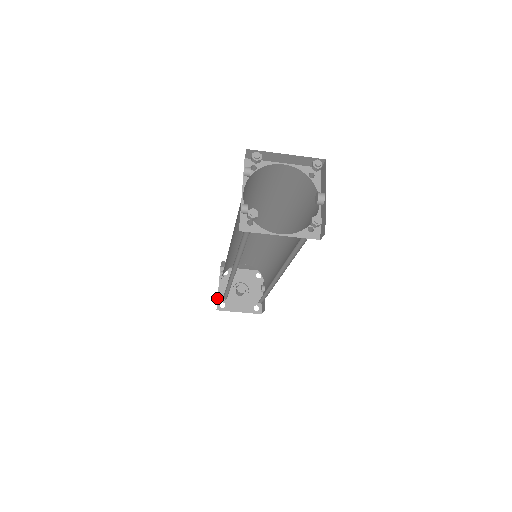
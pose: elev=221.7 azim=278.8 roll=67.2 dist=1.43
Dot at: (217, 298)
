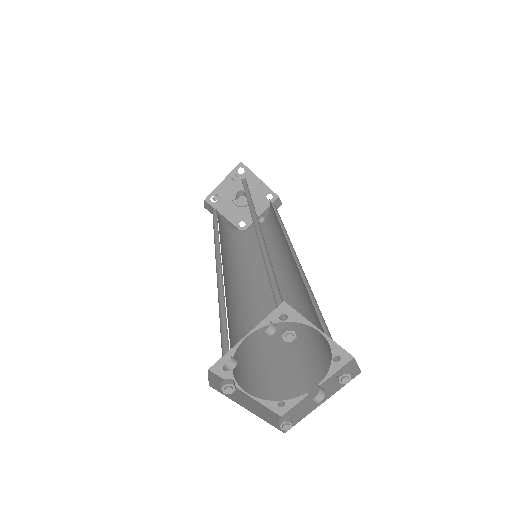
Dot at: (214, 189)
